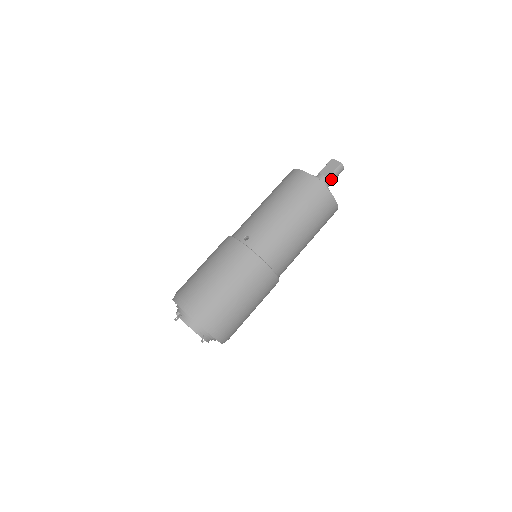
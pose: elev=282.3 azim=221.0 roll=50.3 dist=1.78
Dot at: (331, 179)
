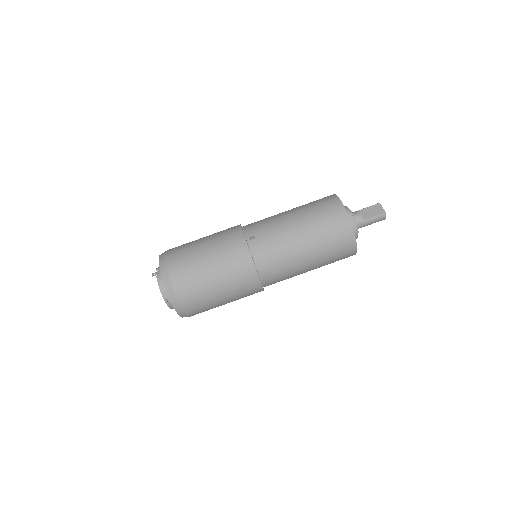
Dot at: (366, 223)
